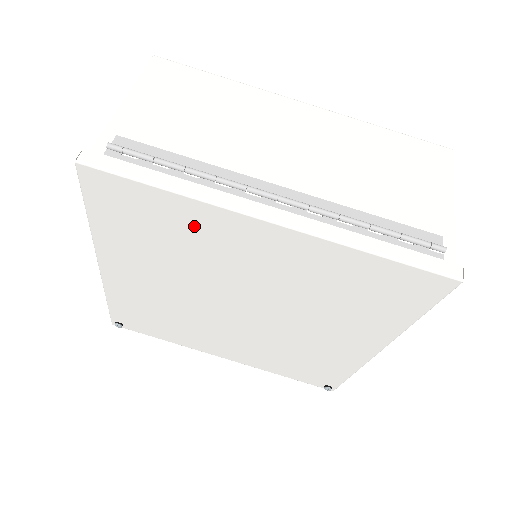
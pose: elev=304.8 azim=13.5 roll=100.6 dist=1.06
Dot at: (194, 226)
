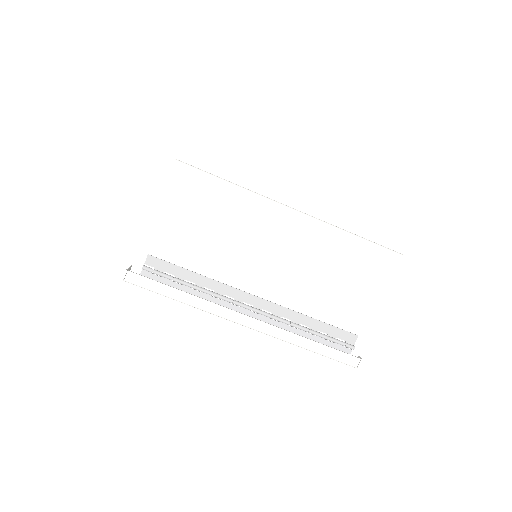
Dot at: occluded
